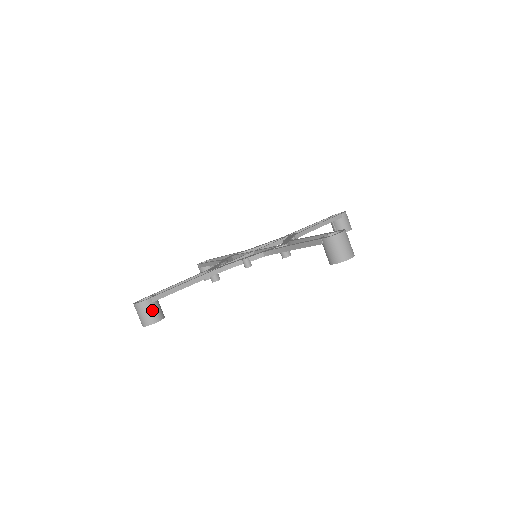
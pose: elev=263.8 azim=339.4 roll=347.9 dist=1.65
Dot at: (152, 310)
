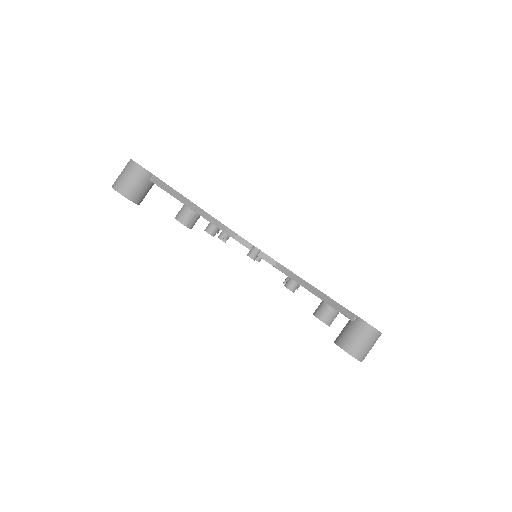
Dot at: (140, 185)
